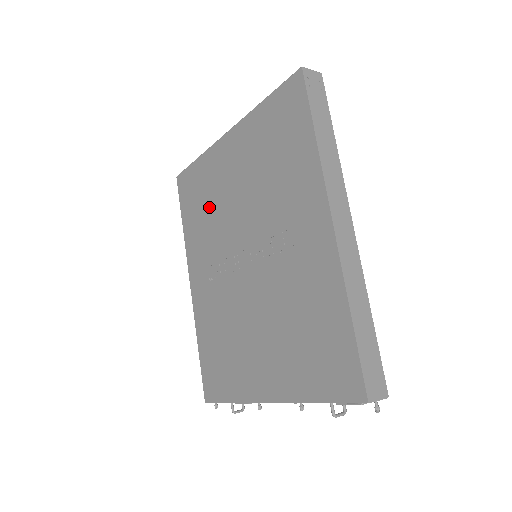
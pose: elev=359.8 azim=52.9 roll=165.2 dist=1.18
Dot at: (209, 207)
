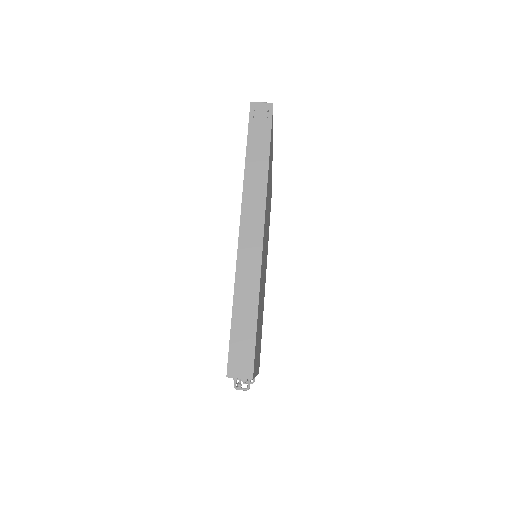
Dot at: occluded
